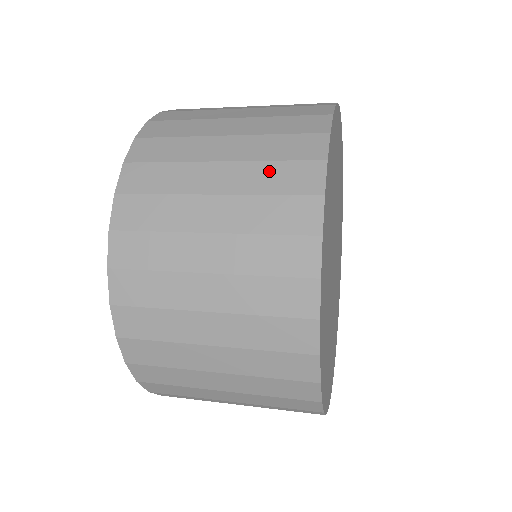
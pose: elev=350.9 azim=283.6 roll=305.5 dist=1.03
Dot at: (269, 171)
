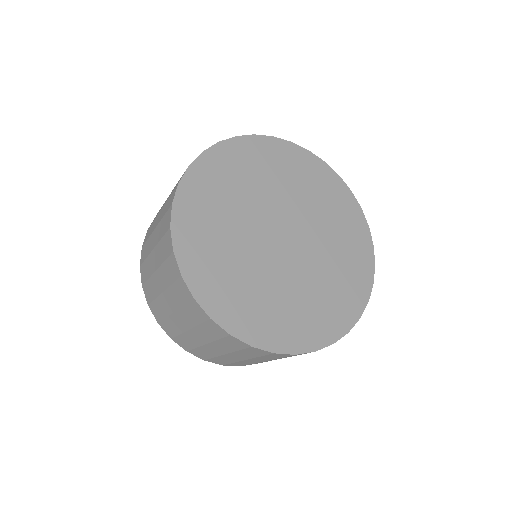
Dot at: (161, 246)
